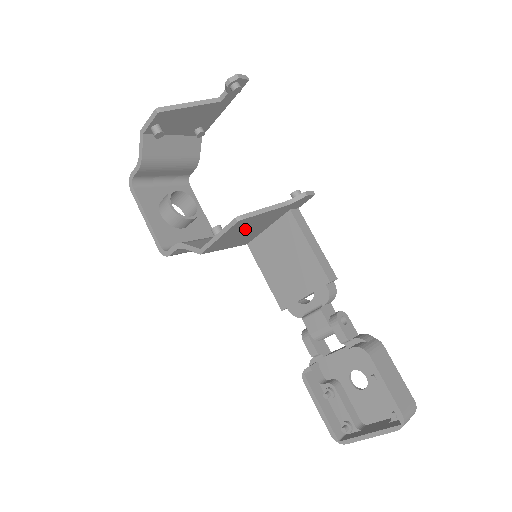
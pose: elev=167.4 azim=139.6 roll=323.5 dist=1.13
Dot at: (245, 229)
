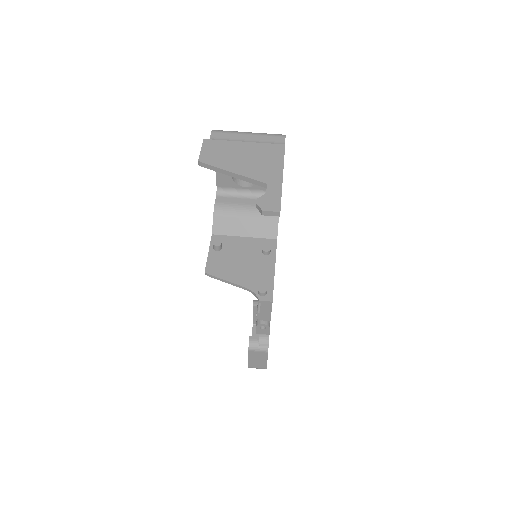
Dot at: (231, 262)
